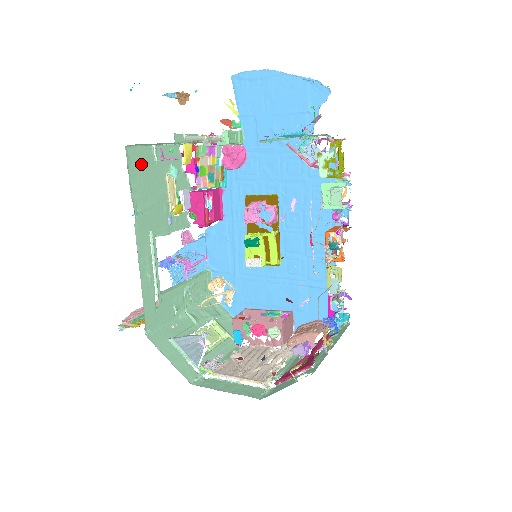
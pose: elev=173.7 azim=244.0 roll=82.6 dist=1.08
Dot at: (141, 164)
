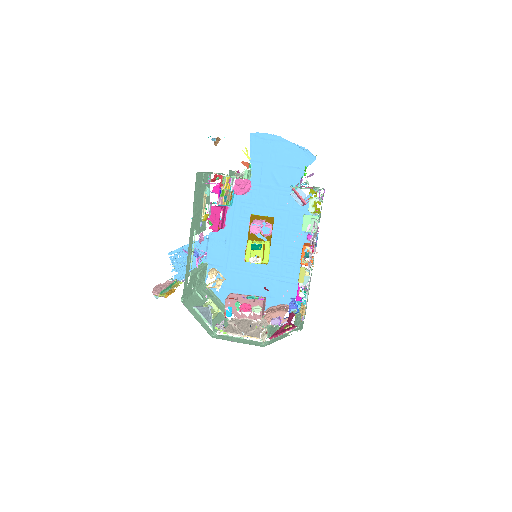
Dot at: (198, 184)
